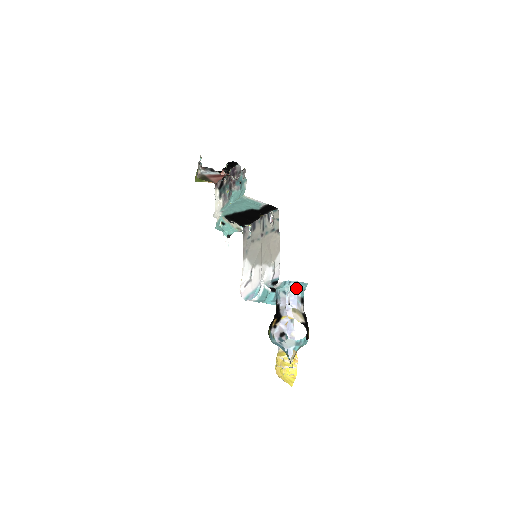
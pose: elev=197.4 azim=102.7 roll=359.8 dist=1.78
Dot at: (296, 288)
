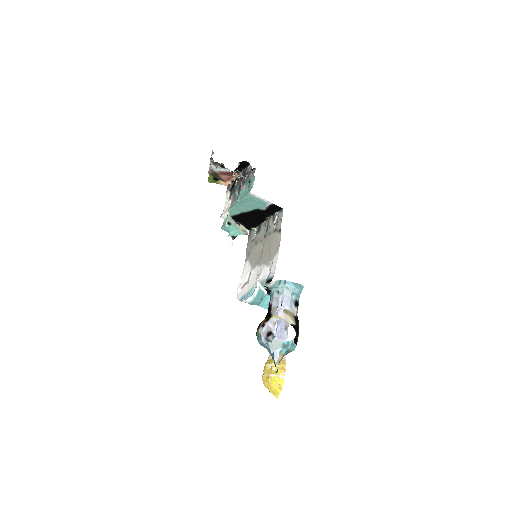
Dot at: (291, 289)
